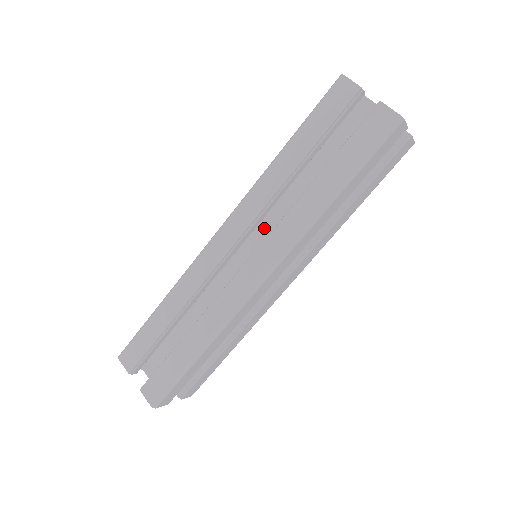
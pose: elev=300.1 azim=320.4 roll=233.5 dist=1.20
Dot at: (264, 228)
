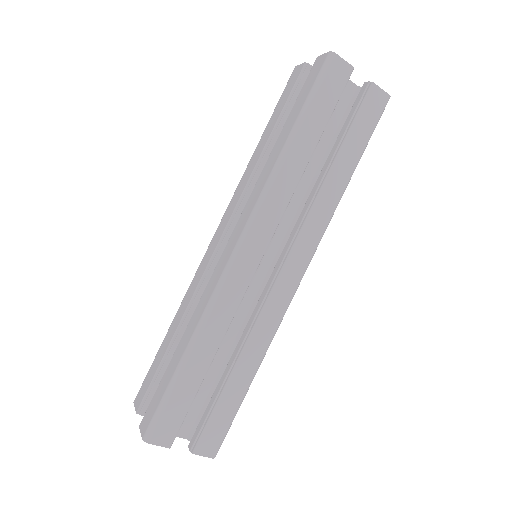
Dot at: occluded
